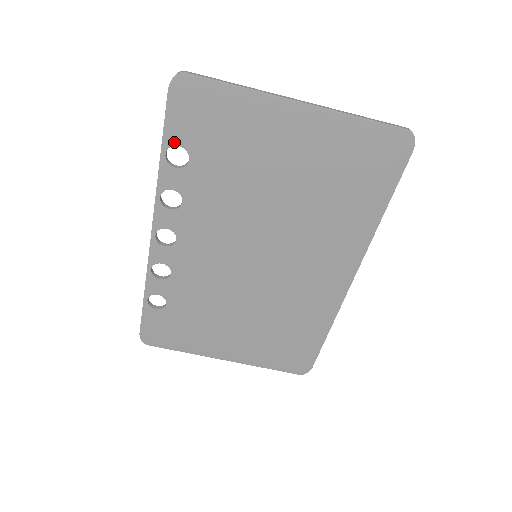
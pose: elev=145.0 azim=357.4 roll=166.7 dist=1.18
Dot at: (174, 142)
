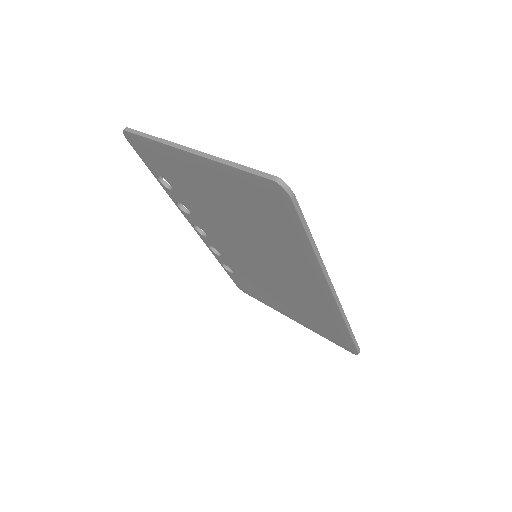
Dot at: (156, 173)
